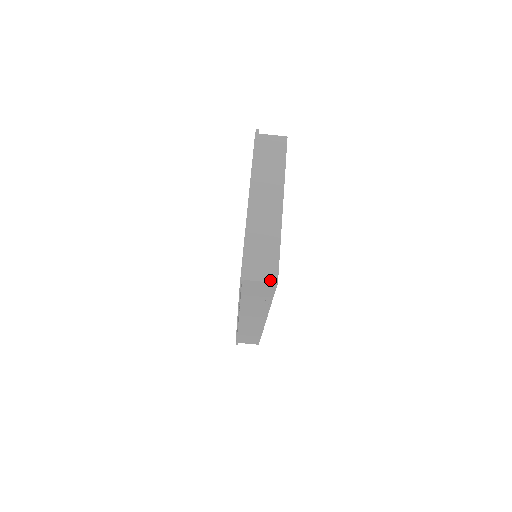
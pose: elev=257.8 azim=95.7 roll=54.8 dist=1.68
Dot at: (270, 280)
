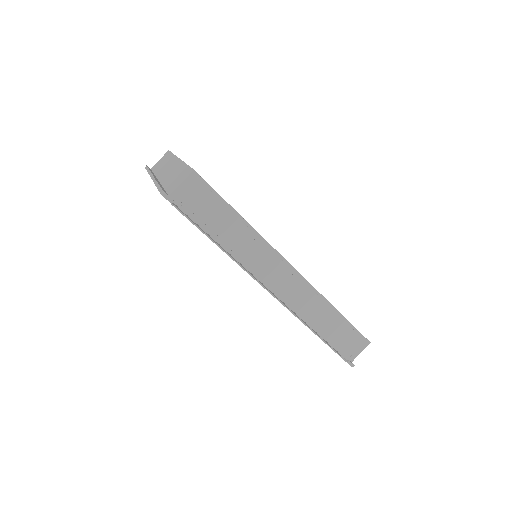
Dot at: (187, 176)
